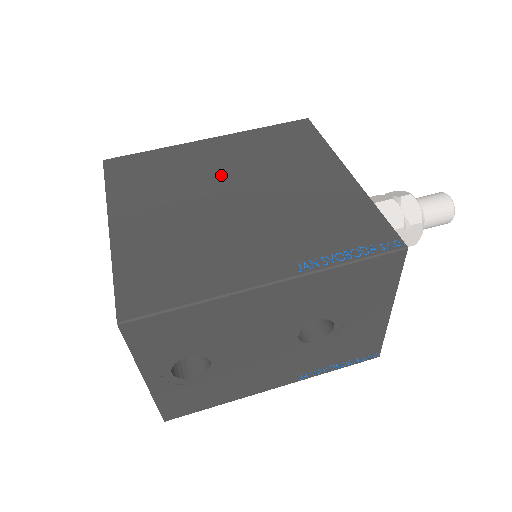
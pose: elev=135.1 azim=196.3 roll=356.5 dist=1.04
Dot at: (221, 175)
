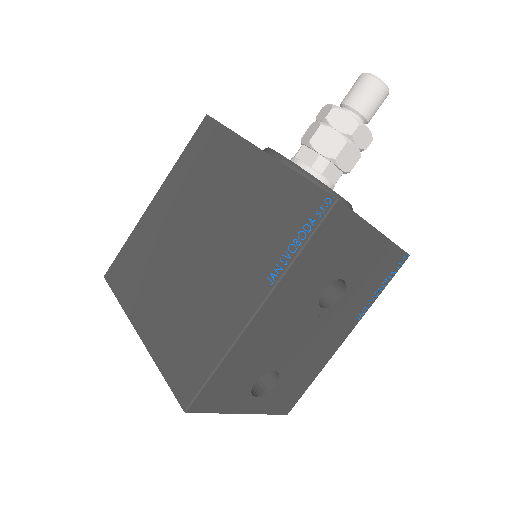
Dot at: (178, 230)
